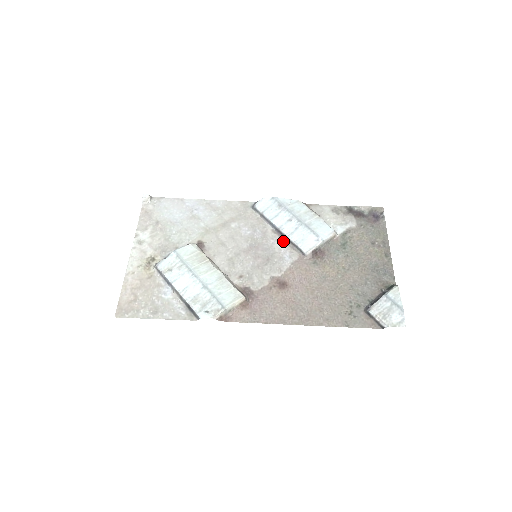
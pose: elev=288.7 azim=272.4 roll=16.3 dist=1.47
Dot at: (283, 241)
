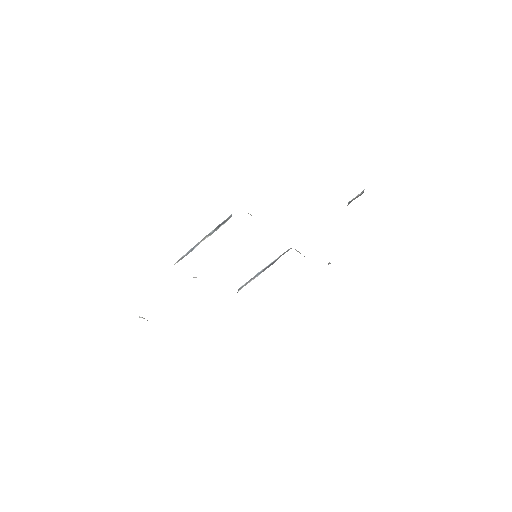
Dot at: (271, 264)
